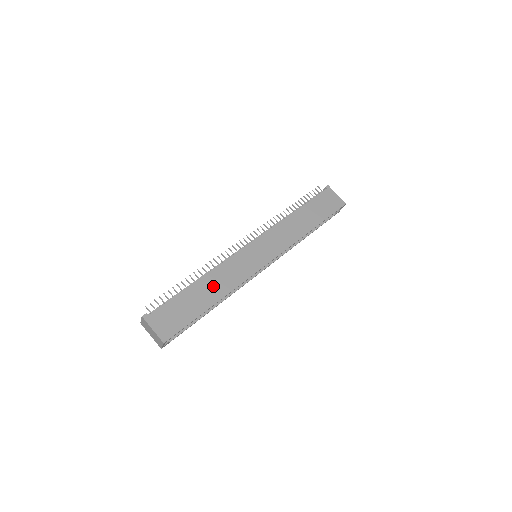
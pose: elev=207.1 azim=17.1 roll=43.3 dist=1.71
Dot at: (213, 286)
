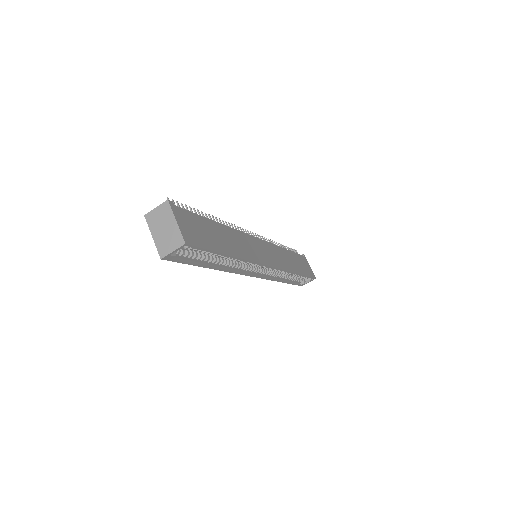
Dot at: (231, 240)
